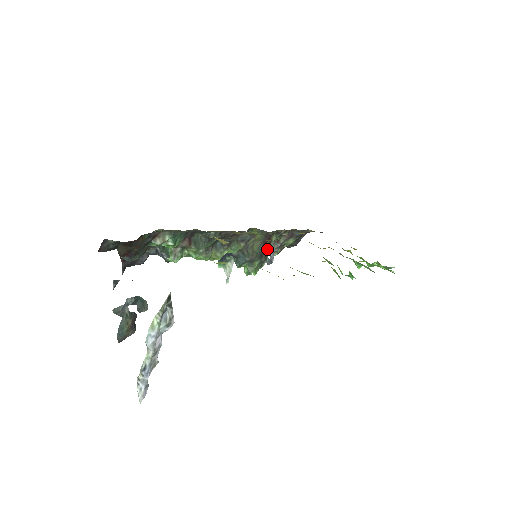
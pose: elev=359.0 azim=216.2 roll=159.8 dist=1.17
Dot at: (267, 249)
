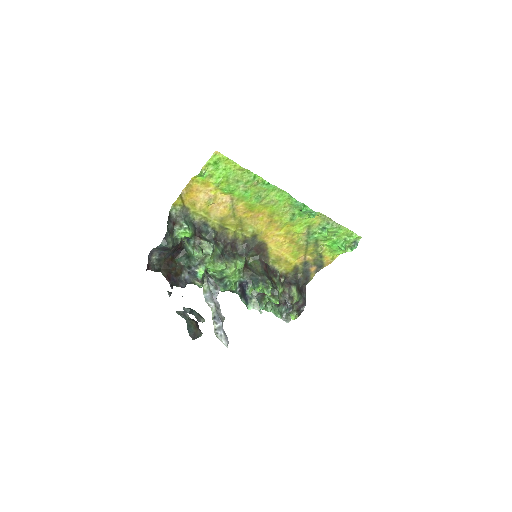
Dot at: (275, 285)
